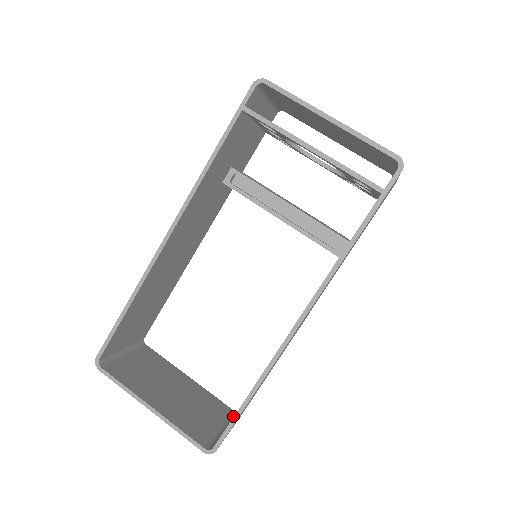
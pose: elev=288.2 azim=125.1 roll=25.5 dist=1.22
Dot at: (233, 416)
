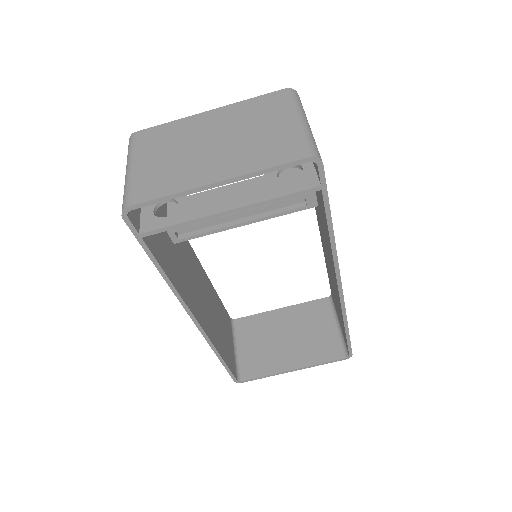
Dot at: (332, 304)
